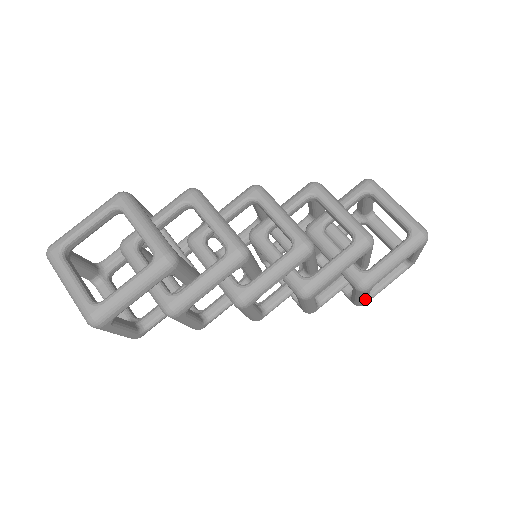
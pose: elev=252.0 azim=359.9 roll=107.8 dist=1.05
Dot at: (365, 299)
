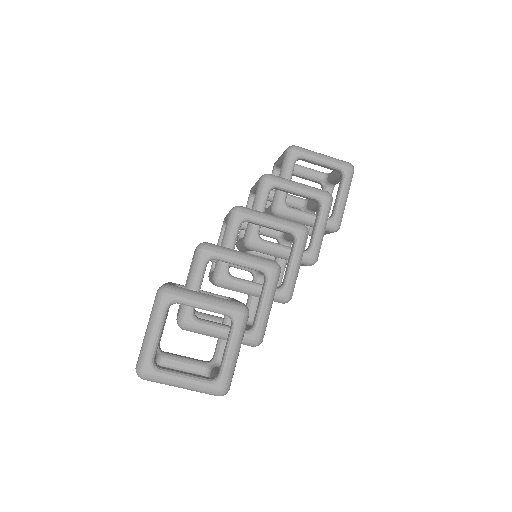
Dot at: occluded
